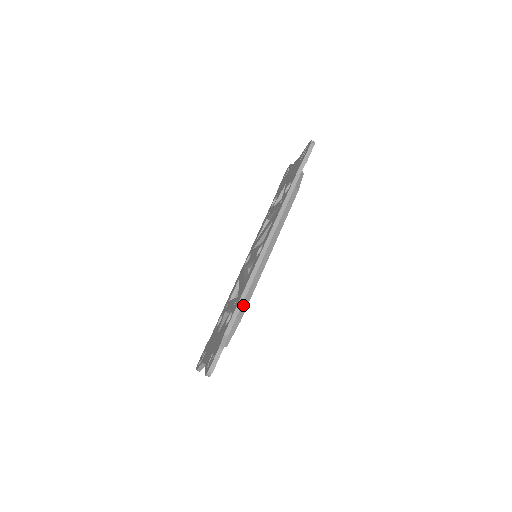
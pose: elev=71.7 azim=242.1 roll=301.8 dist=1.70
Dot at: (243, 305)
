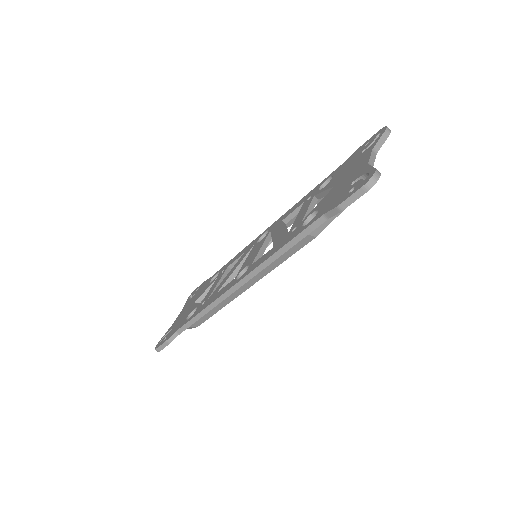
Dot at: (200, 319)
